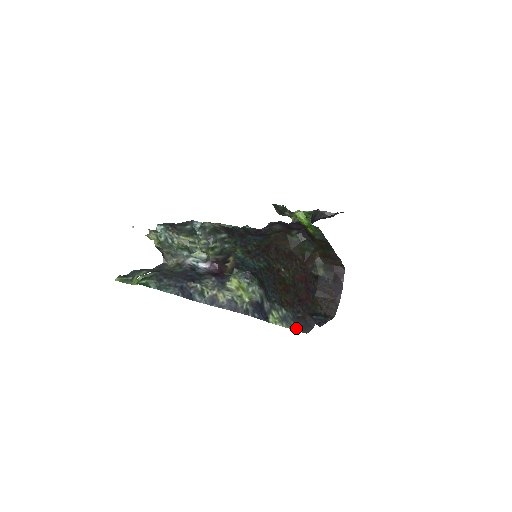
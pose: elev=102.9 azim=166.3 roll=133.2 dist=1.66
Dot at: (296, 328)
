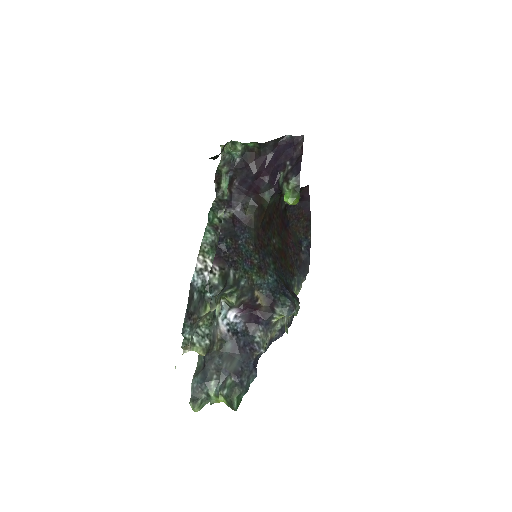
Dot at: (304, 278)
